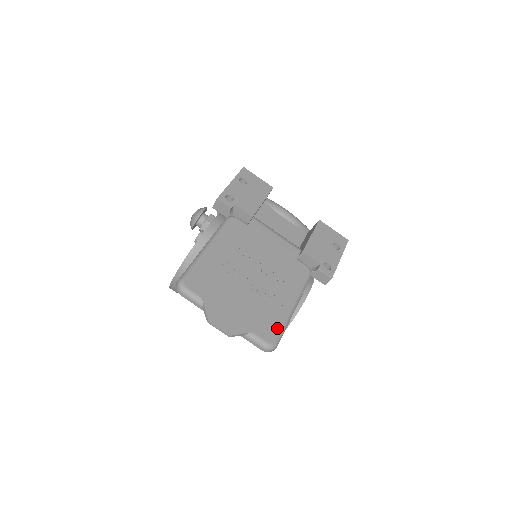
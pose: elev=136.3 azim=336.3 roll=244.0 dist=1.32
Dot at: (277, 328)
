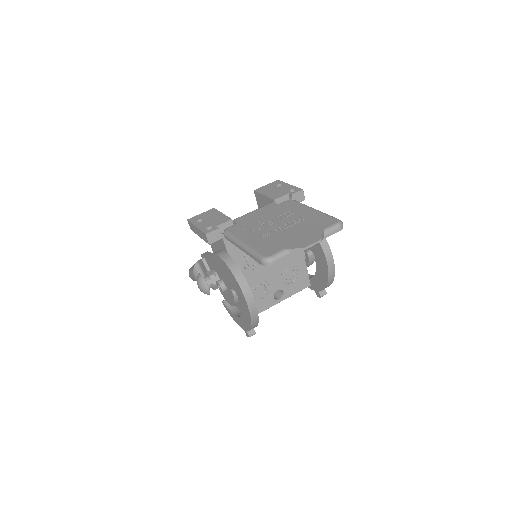
Dot at: (327, 218)
